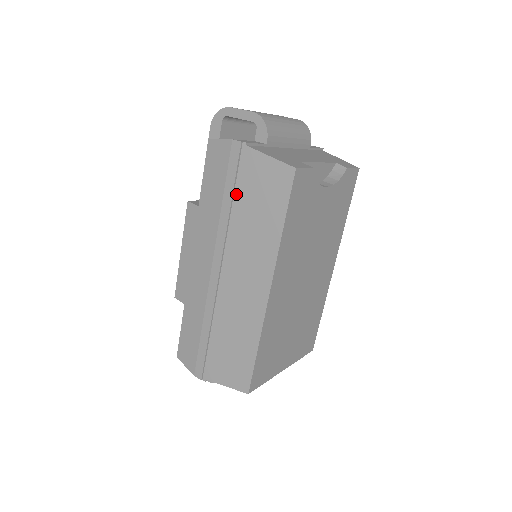
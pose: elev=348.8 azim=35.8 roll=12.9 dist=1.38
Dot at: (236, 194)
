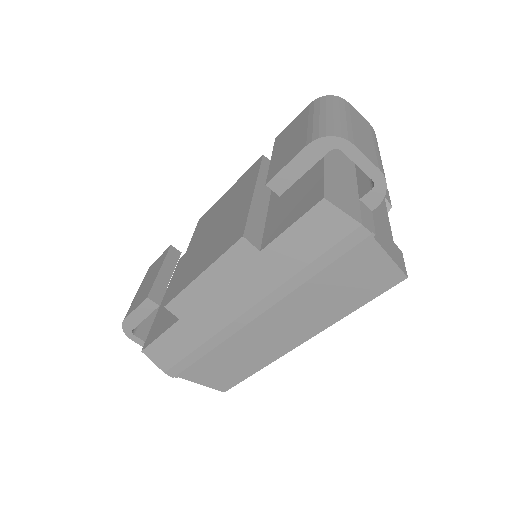
Dot at: (325, 270)
